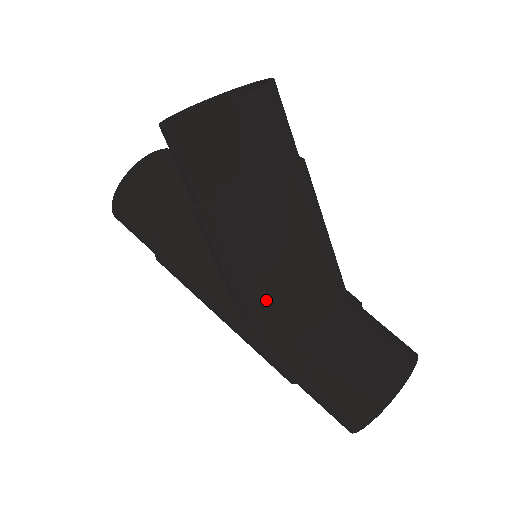
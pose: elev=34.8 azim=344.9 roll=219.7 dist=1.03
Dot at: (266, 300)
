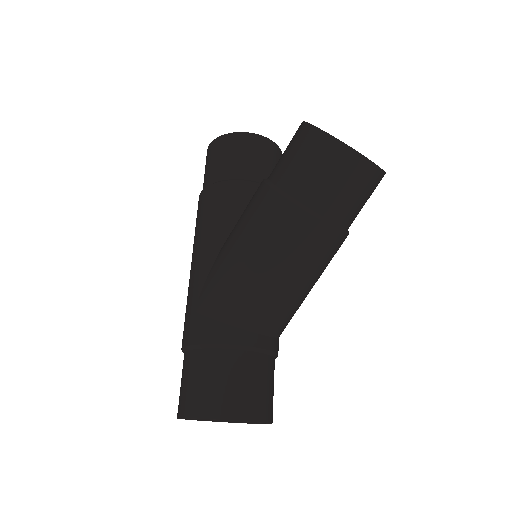
Dot at: (237, 275)
